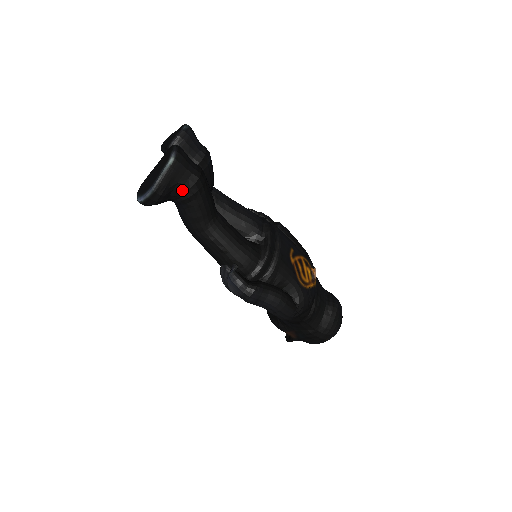
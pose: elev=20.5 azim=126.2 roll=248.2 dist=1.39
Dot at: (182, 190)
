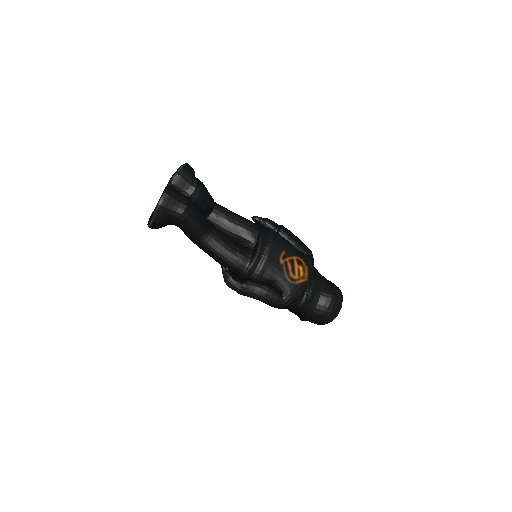
Dot at: (174, 219)
